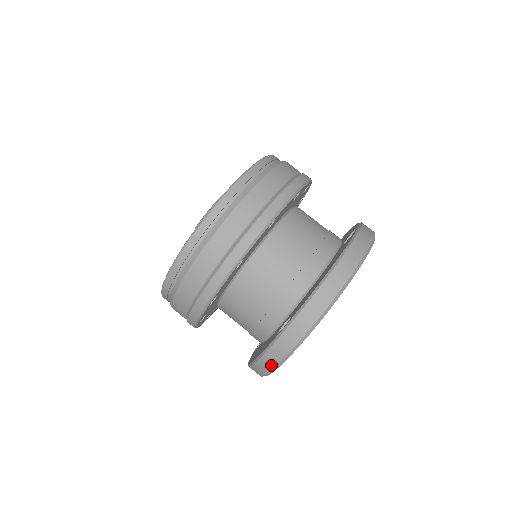
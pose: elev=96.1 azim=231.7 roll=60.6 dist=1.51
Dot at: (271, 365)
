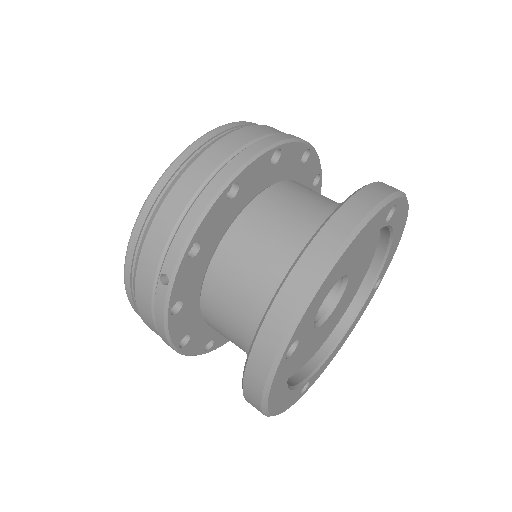
Dot at: (368, 204)
